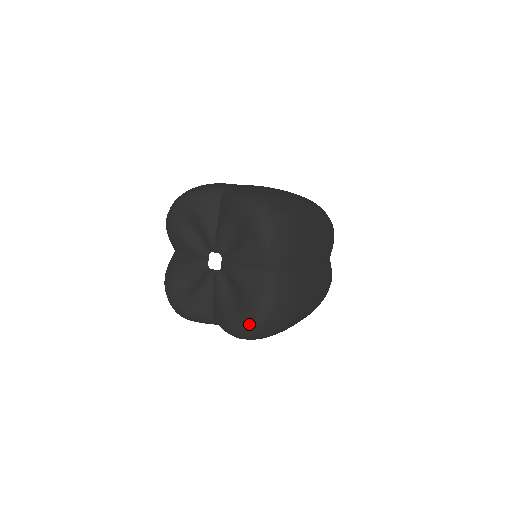
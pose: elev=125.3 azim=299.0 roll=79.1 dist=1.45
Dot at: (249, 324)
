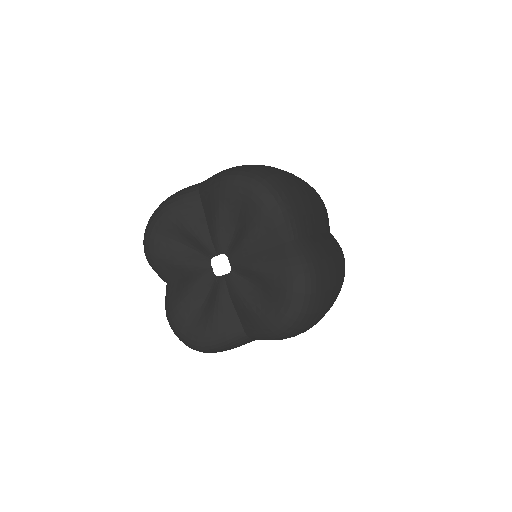
Dot at: (293, 309)
